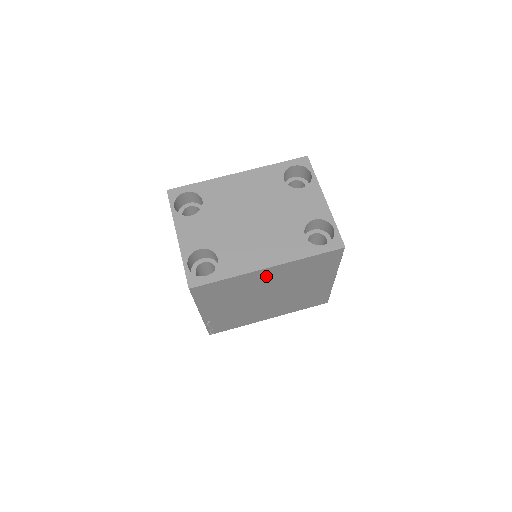
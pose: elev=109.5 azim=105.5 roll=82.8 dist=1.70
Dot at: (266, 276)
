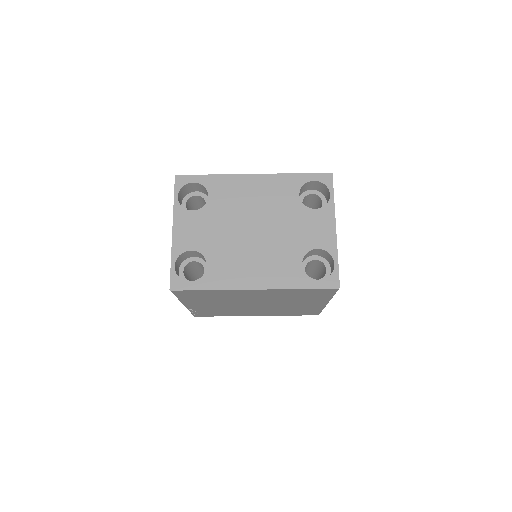
Dot at: (252, 293)
